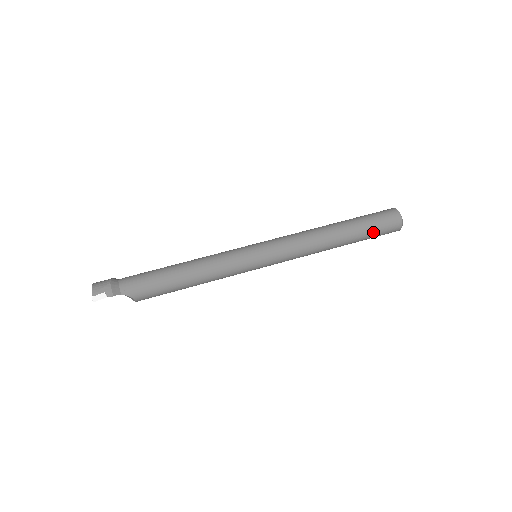
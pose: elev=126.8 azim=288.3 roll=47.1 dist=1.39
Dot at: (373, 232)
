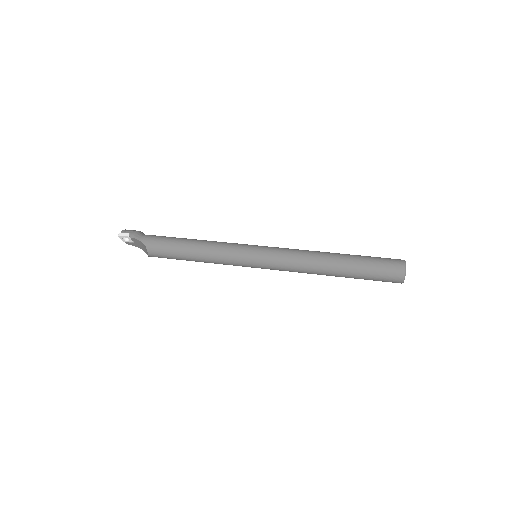
Dot at: (371, 269)
